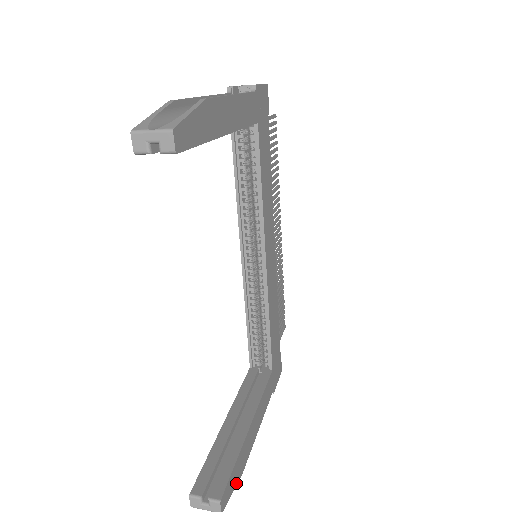
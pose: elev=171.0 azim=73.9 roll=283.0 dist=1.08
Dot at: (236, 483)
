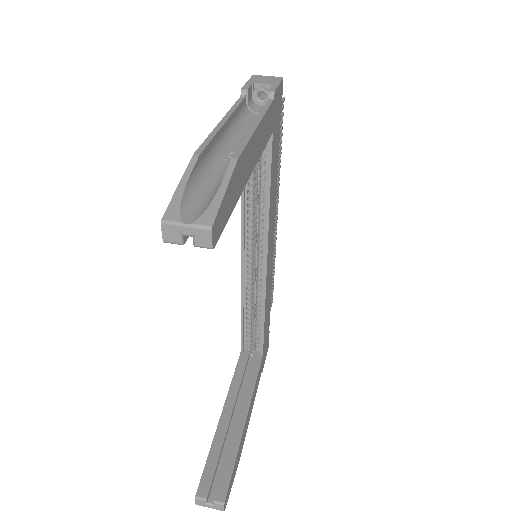
Dot at: (234, 476)
